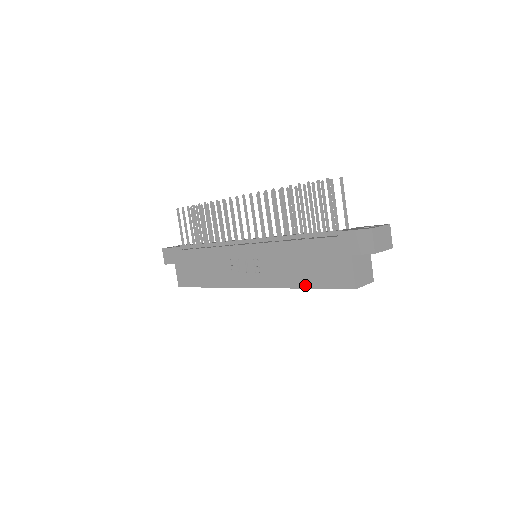
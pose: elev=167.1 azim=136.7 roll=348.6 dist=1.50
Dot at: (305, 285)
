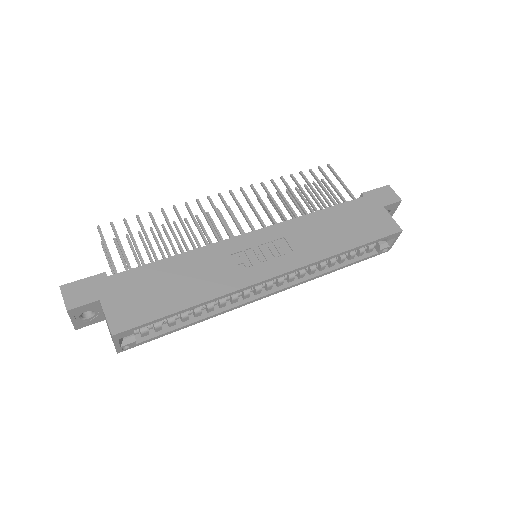
Dot at: (351, 245)
